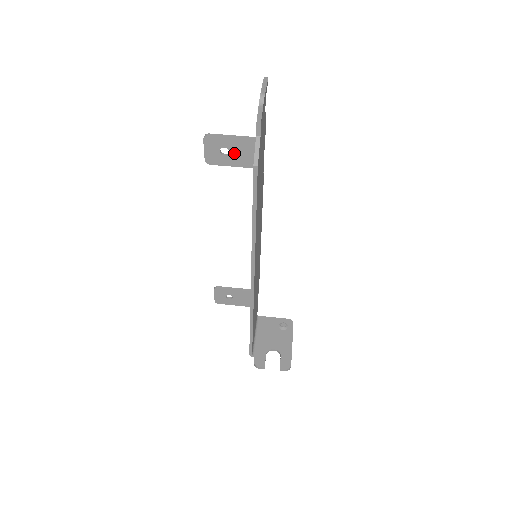
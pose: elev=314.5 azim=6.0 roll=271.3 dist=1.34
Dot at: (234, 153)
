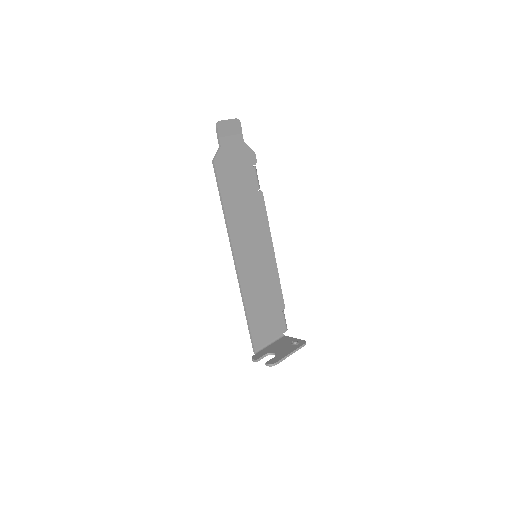
Dot at: occluded
